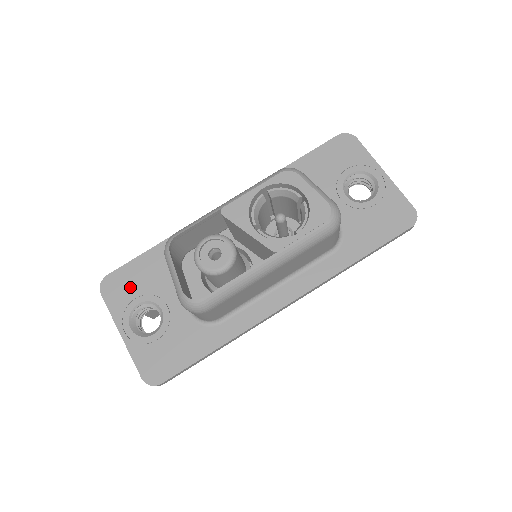
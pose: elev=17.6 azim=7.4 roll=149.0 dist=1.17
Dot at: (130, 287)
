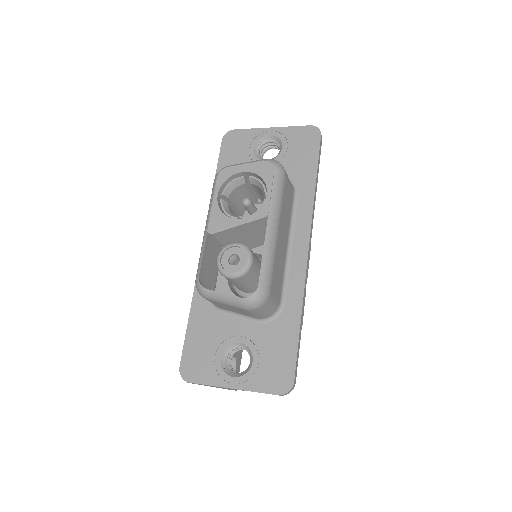
Dot at: (203, 355)
